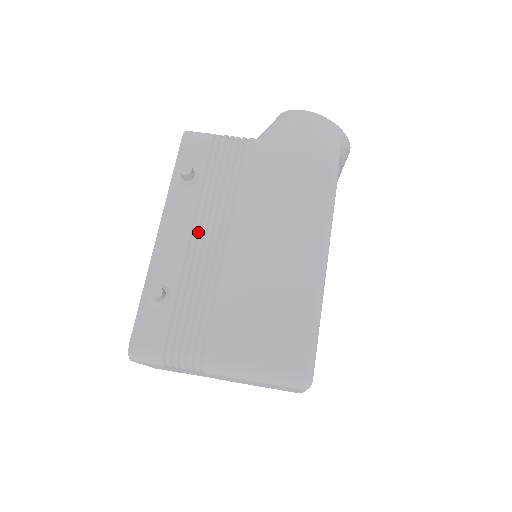
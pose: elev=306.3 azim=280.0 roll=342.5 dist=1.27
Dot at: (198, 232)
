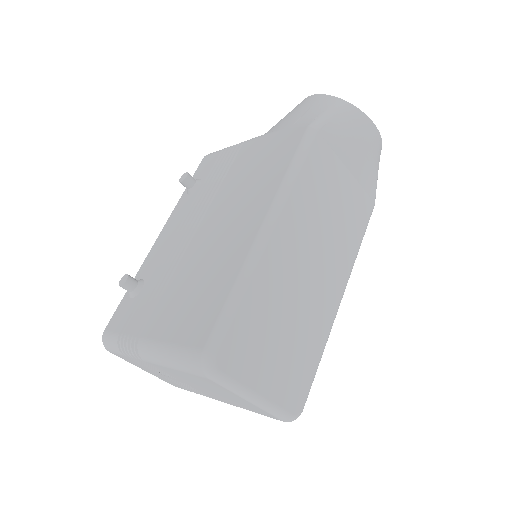
Dot at: (182, 229)
